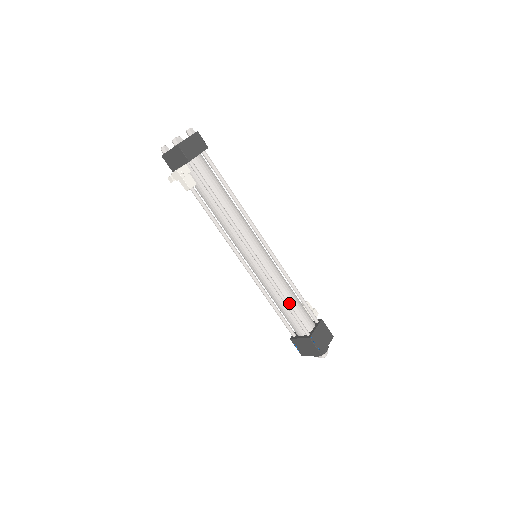
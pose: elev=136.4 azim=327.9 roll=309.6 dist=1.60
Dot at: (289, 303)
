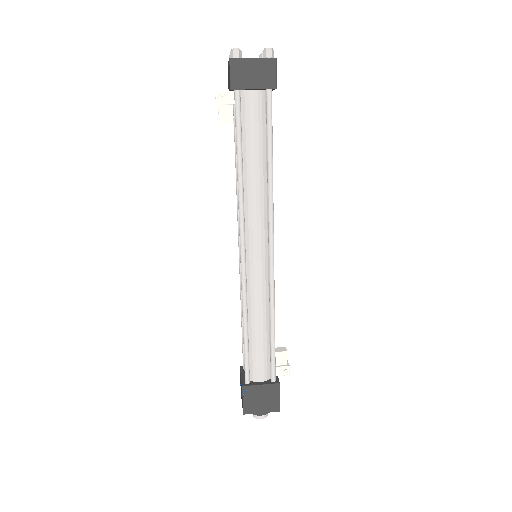
Dot at: (251, 334)
